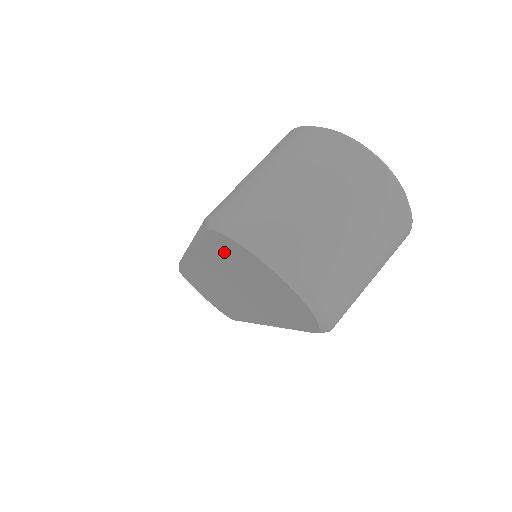
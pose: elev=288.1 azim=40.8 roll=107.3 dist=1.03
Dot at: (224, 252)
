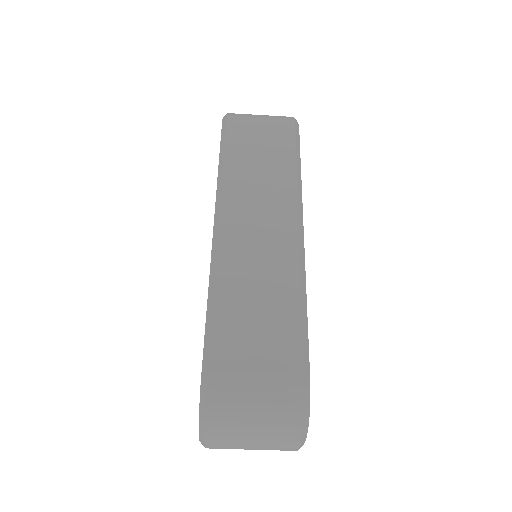
Dot at: occluded
